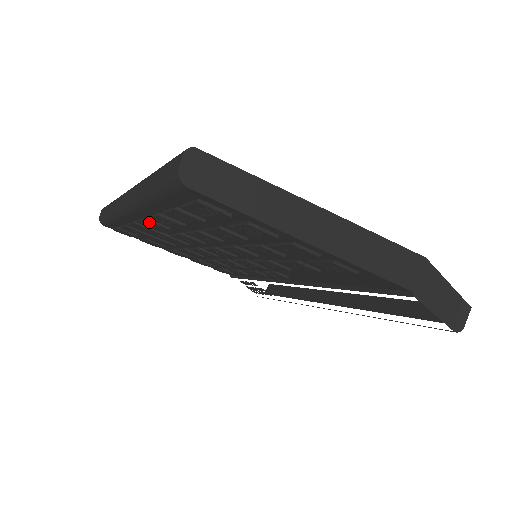
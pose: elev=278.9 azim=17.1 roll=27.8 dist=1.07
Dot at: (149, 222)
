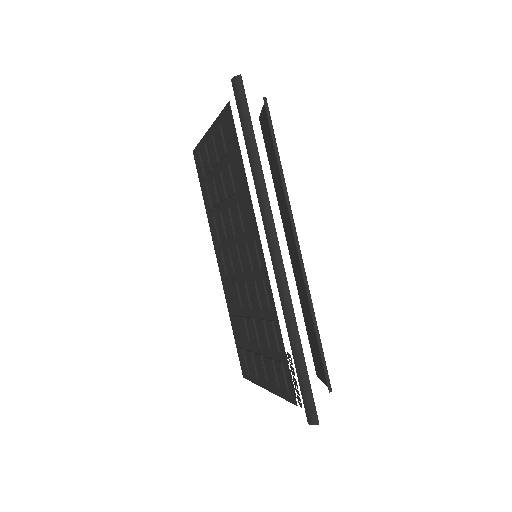
Dot at: (218, 255)
